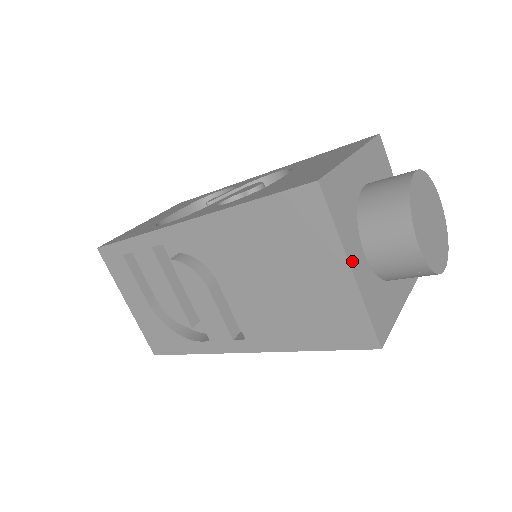
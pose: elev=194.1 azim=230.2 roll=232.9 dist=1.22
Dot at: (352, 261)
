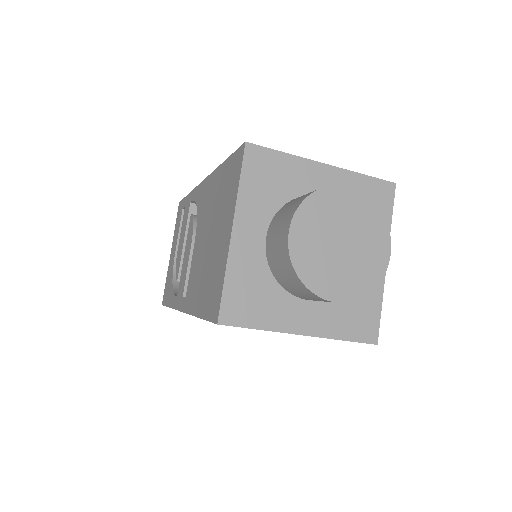
Dot at: (239, 227)
